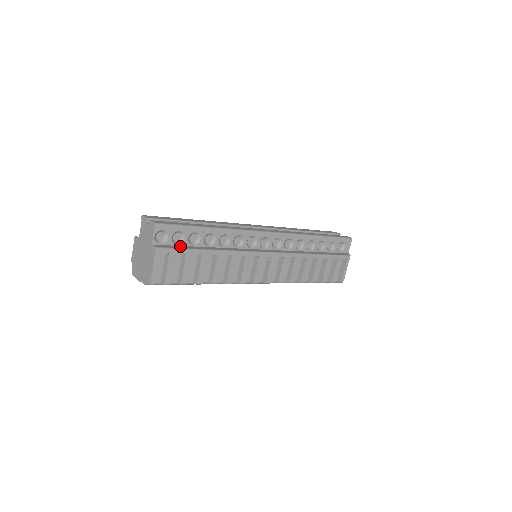
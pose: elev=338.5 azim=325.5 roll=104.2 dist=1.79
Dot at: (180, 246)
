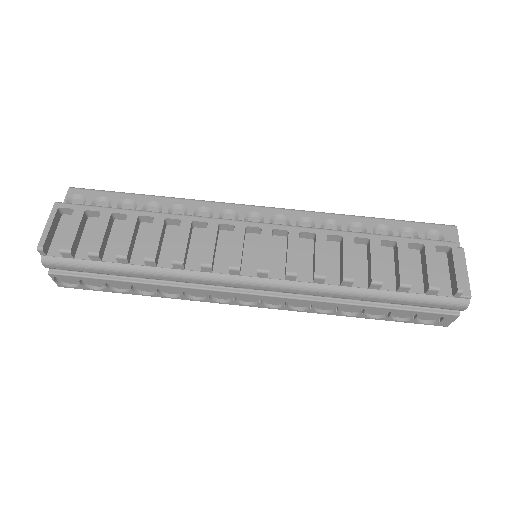
Dot at: occluded
